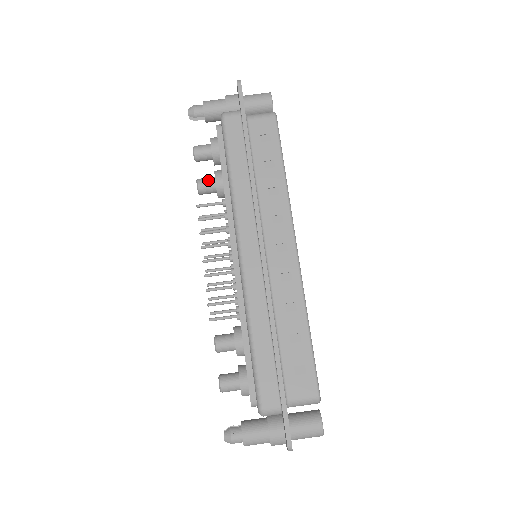
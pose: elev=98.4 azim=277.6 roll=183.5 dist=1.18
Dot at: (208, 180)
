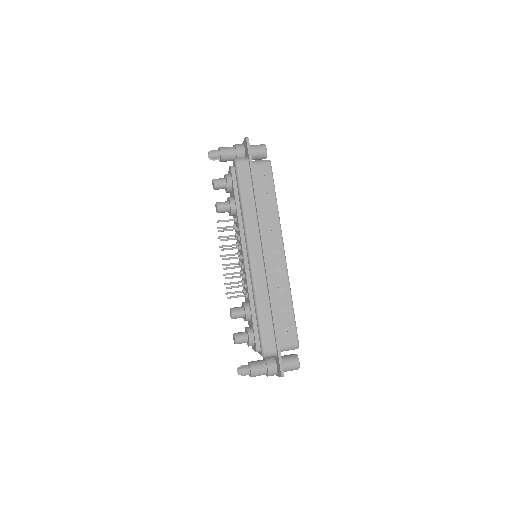
Dot at: (224, 204)
